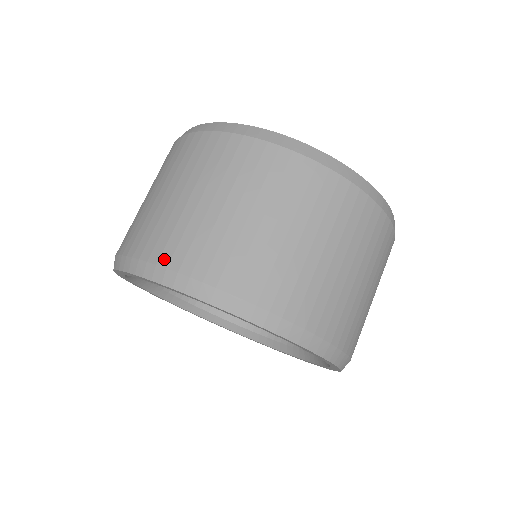
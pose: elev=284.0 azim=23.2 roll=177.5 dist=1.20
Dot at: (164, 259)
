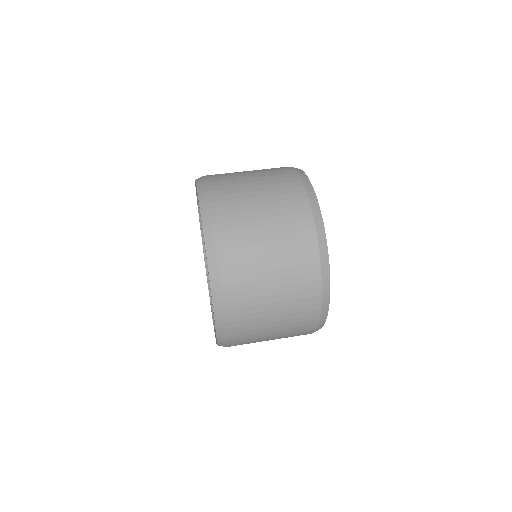
Dot at: (210, 181)
